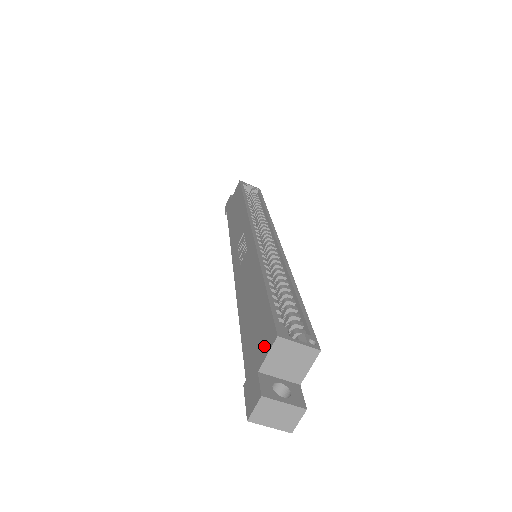
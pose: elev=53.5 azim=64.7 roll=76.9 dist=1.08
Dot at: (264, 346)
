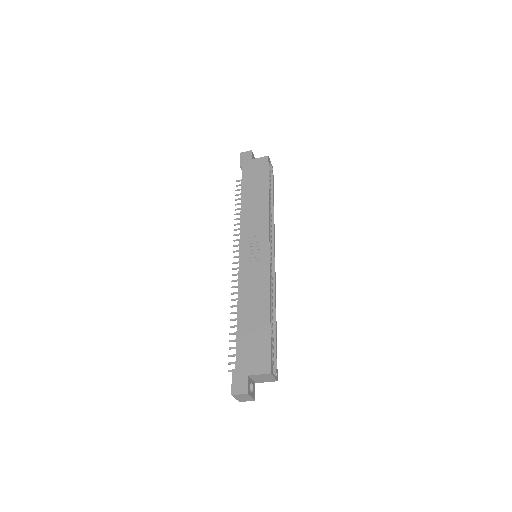
Dot at: (258, 366)
